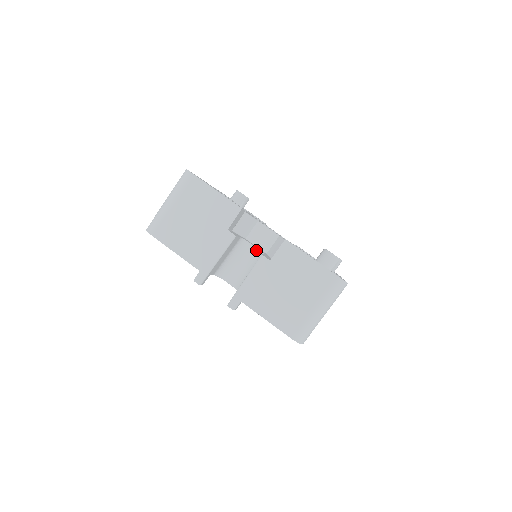
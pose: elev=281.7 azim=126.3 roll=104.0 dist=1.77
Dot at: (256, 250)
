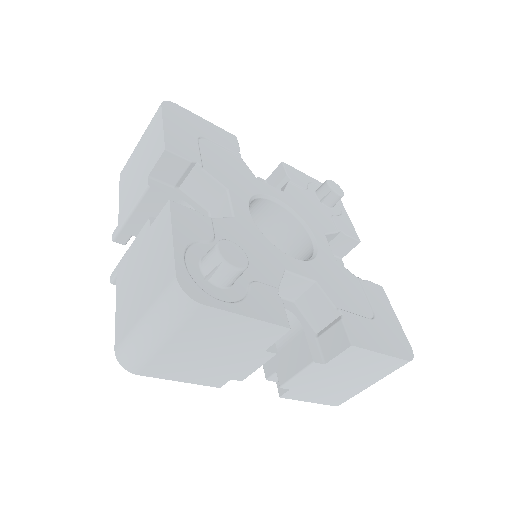
Dot at: occluded
